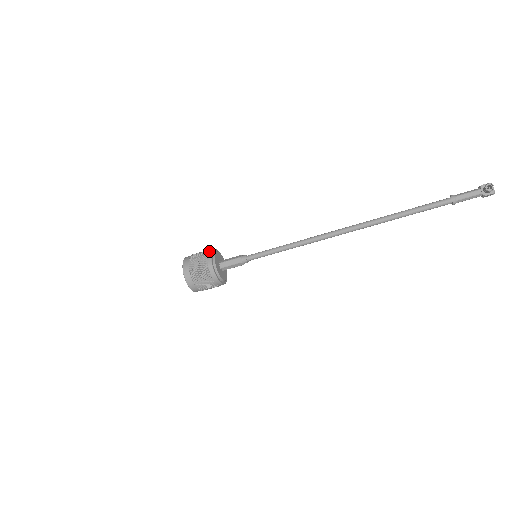
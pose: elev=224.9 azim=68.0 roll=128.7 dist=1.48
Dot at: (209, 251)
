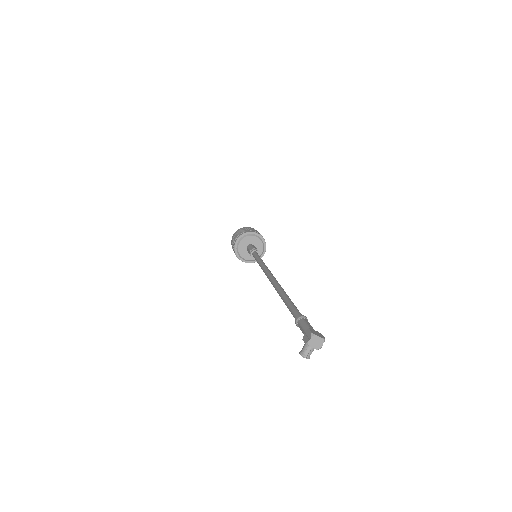
Dot at: (234, 249)
